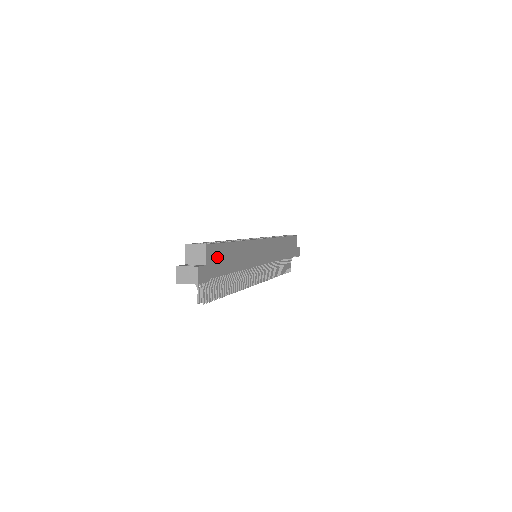
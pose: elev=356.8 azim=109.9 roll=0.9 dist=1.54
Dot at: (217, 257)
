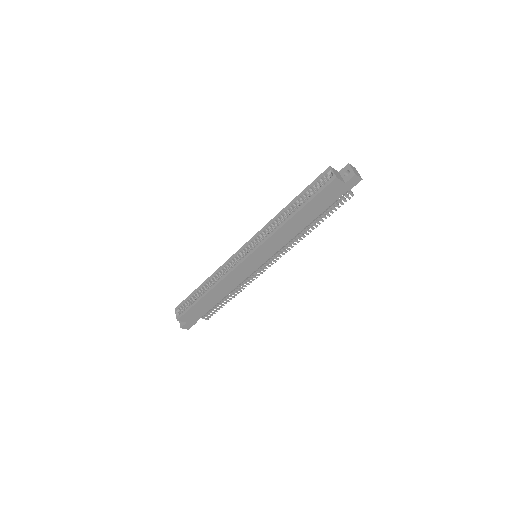
Dot at: (193, 313)
